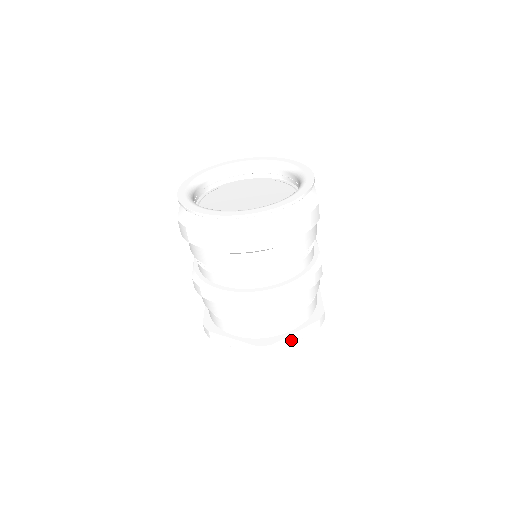
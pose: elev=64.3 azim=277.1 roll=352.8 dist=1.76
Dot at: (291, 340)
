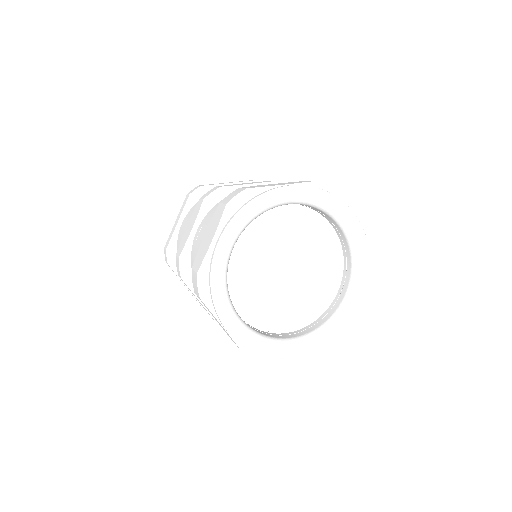
Dot at: occluded
